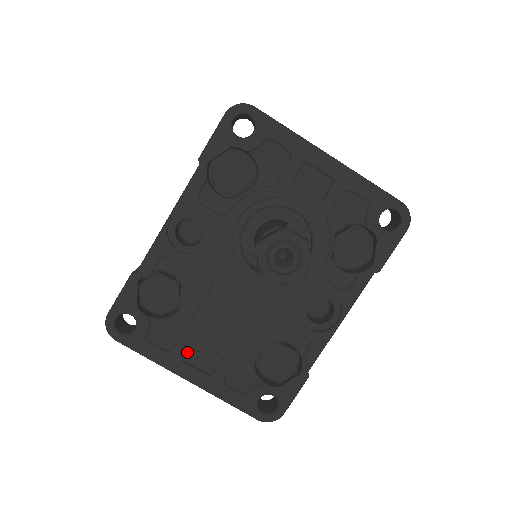
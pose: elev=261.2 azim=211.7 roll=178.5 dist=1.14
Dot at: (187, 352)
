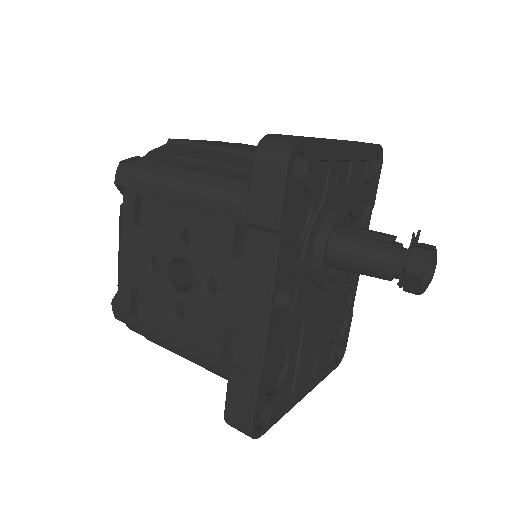
Dot at: (299, 381)
